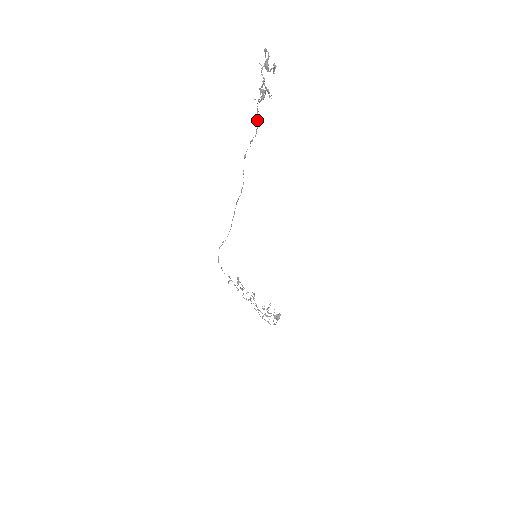
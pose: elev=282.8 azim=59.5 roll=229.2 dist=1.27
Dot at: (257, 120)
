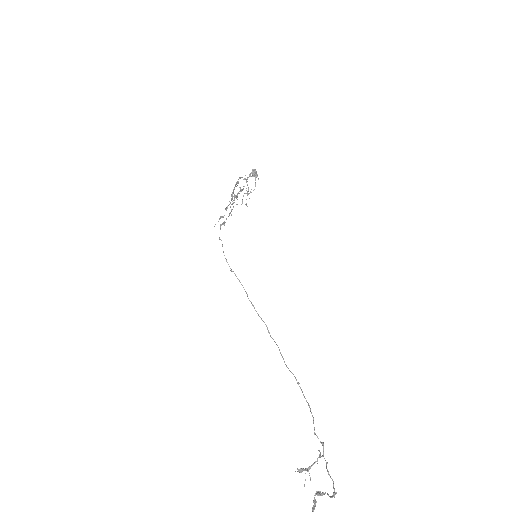
Dot at: (310, 409)
